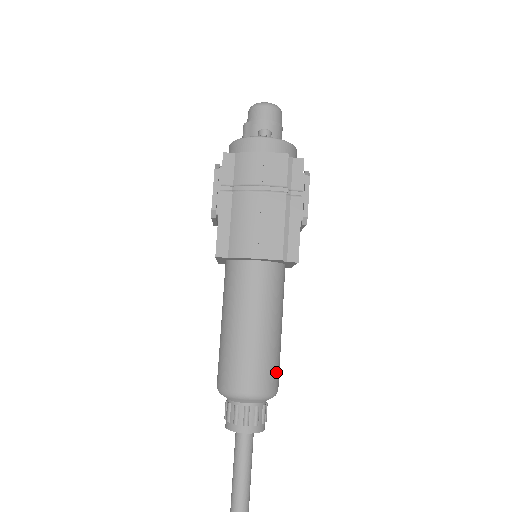
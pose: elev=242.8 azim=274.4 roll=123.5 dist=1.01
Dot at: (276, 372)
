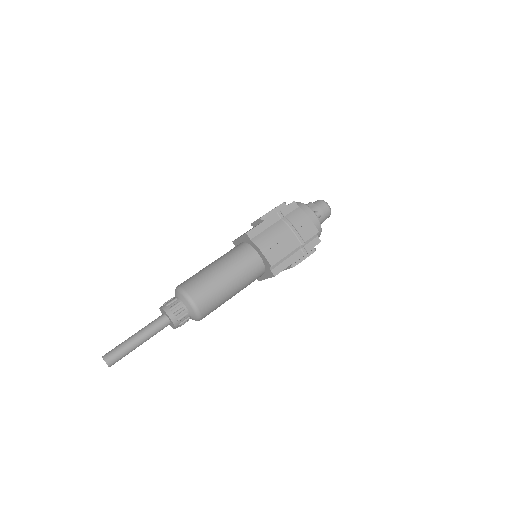
Dot at: (212, 310)
